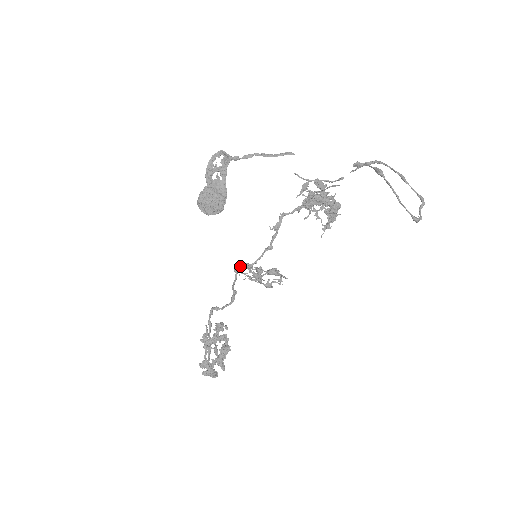
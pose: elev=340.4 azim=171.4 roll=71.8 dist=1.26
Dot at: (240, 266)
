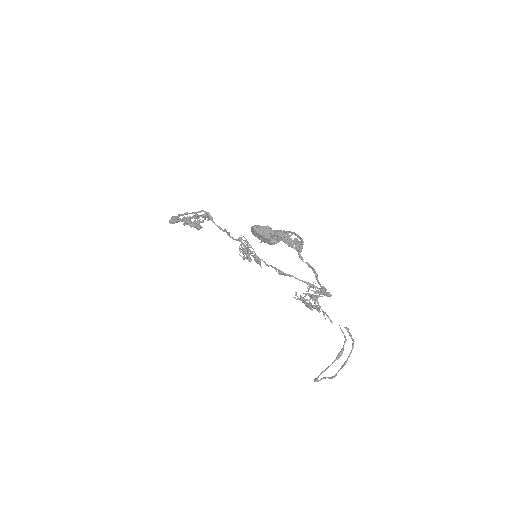
Dot at: (243, 245)
